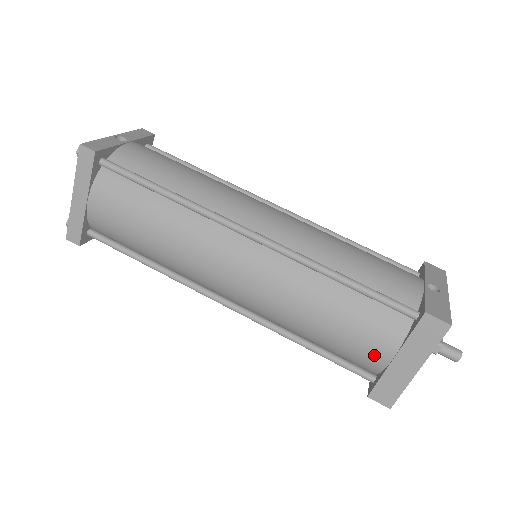
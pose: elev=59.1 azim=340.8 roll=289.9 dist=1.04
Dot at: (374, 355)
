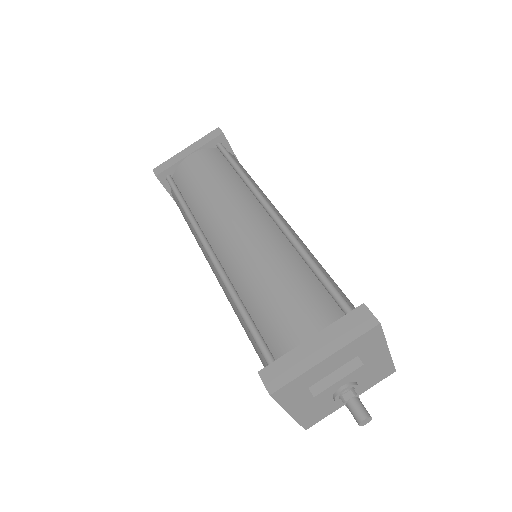
Dot at: (294, 330)
